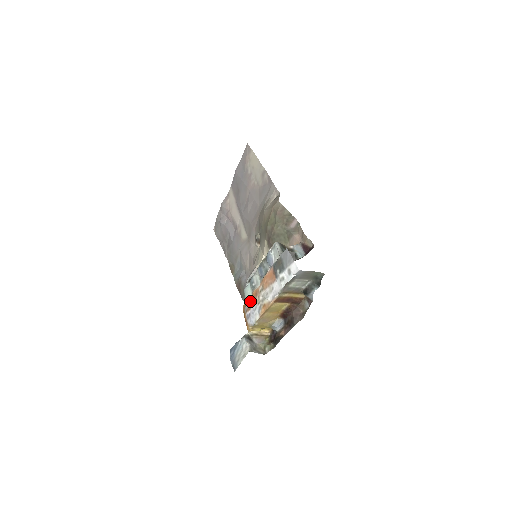
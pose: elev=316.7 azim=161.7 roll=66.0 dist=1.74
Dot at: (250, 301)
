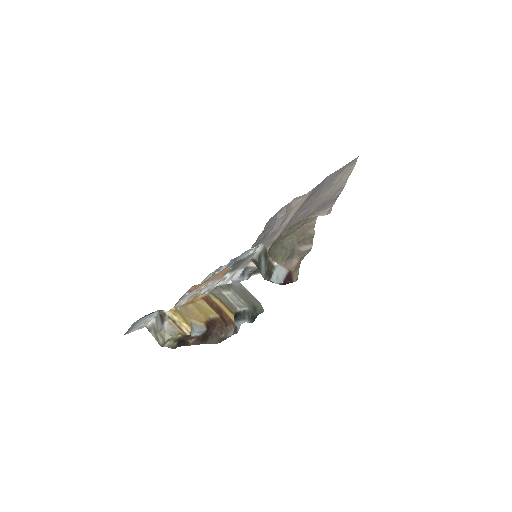
Dot at: (199, 285)
